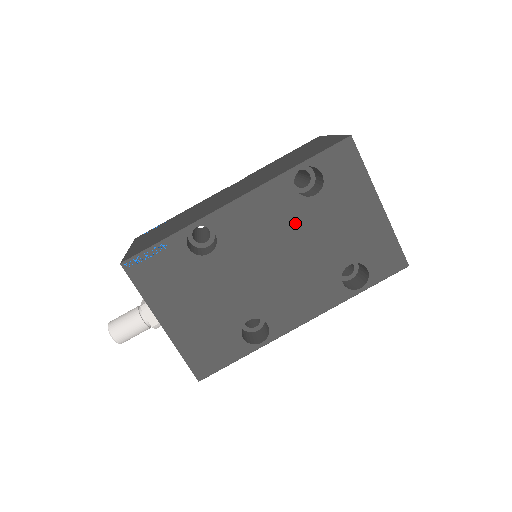
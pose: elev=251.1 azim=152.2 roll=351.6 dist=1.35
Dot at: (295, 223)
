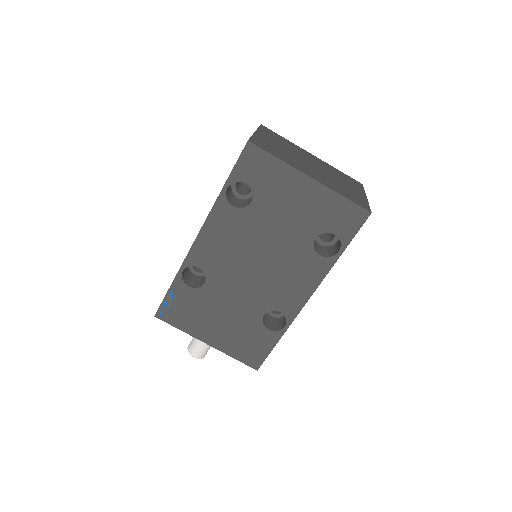
Dot at: (250, 231)
